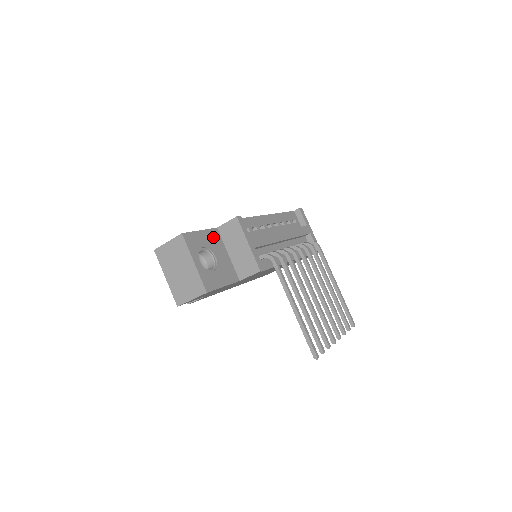
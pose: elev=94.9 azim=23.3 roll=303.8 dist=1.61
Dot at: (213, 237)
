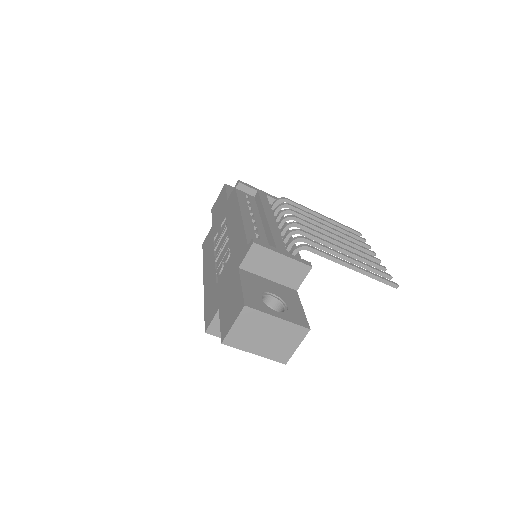
Dot at: (249, 279)
